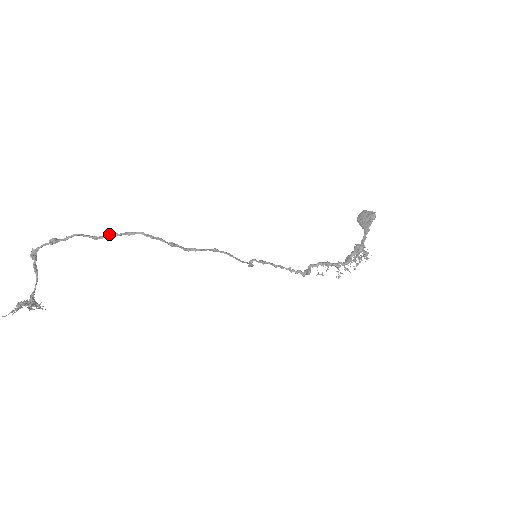
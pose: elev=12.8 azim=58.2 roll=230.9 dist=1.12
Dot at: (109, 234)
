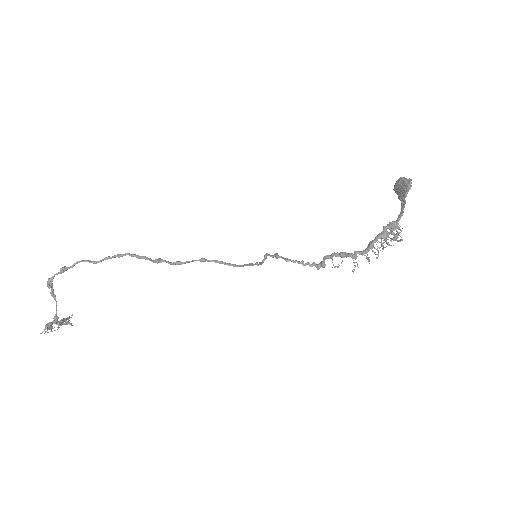
Dot at: (104, 258)
